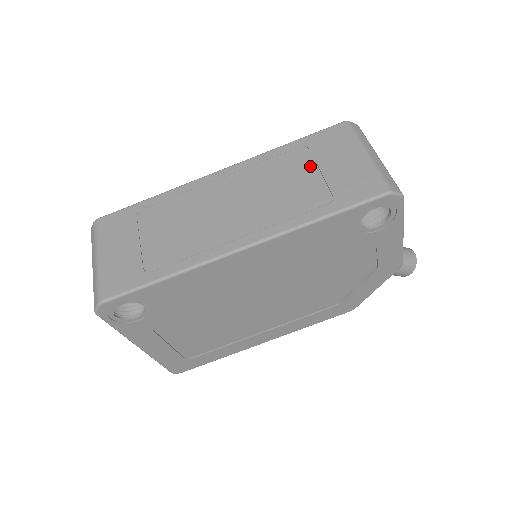
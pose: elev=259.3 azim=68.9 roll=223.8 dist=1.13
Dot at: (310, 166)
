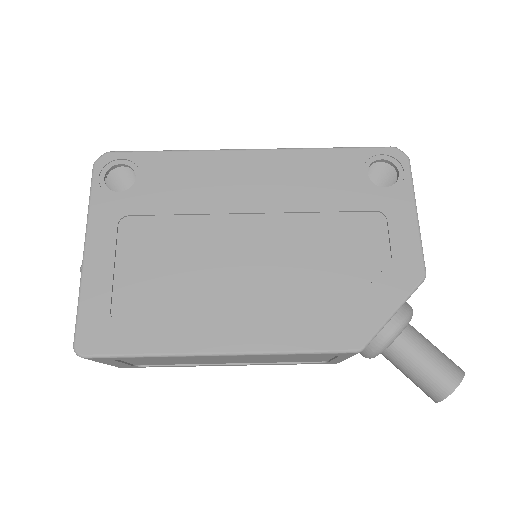
Dot at: occluded
